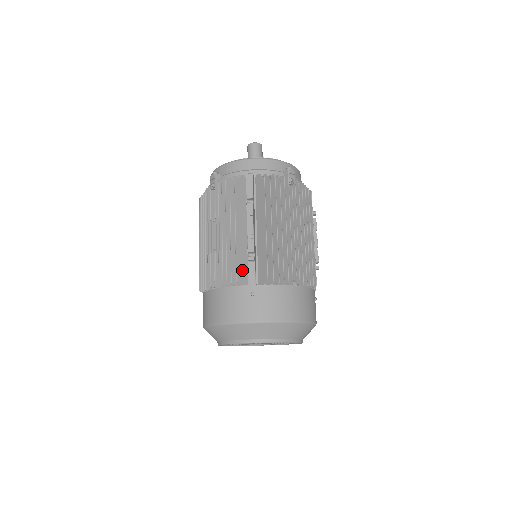
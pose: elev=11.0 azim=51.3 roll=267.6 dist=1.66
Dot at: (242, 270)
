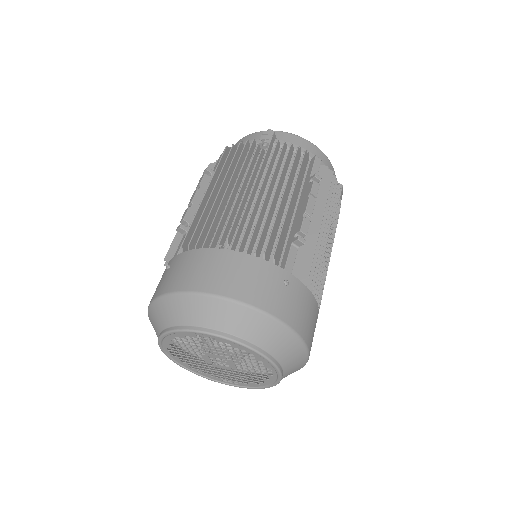
Dot at: occluded
